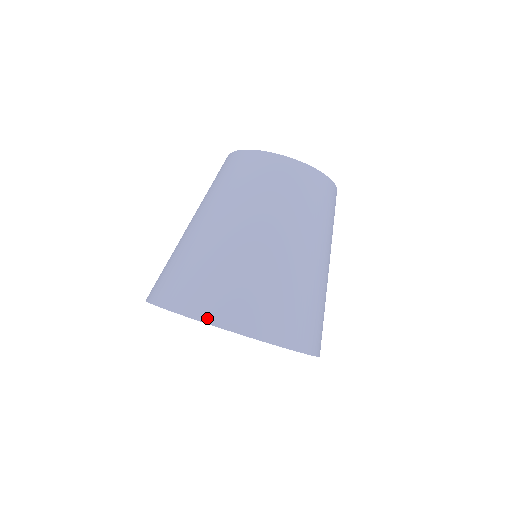
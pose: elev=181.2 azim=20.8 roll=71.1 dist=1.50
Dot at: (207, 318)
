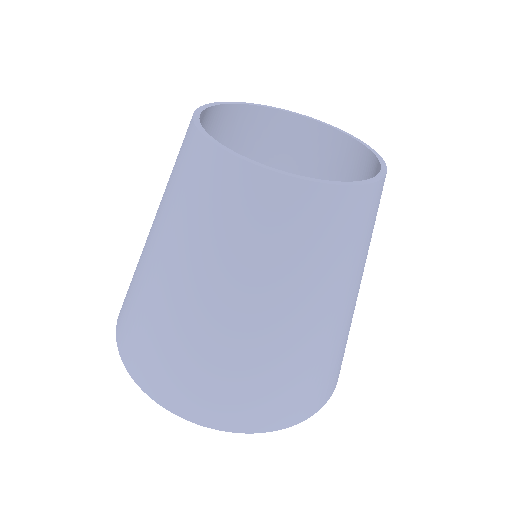
Dot at: (207, 422)
